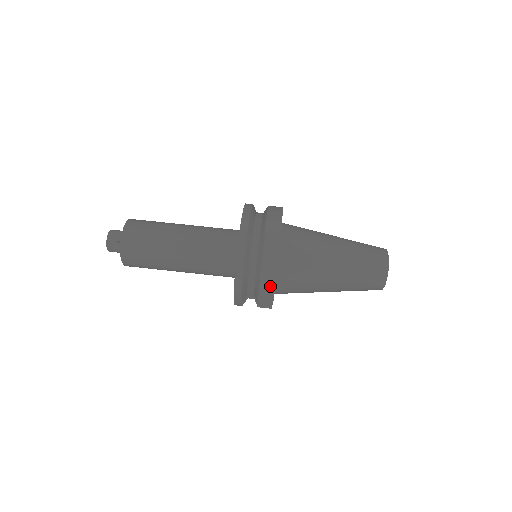
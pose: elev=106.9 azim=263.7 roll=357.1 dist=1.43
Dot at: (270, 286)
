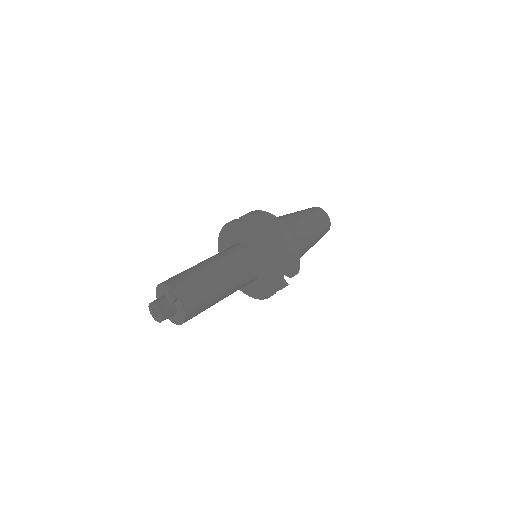
Dot at: (297, 256)
